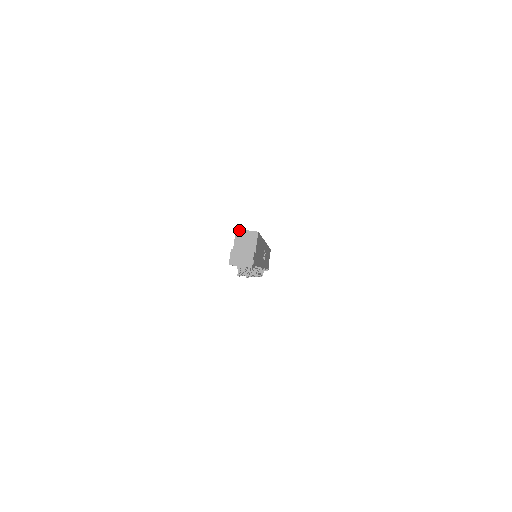
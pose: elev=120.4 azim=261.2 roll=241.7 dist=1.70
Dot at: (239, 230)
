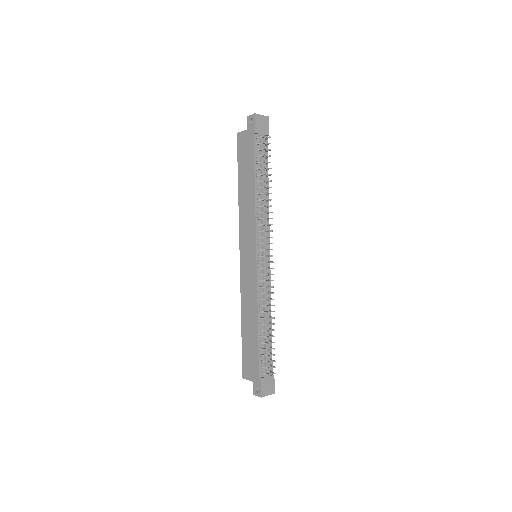
Dot at: (239, 133)
